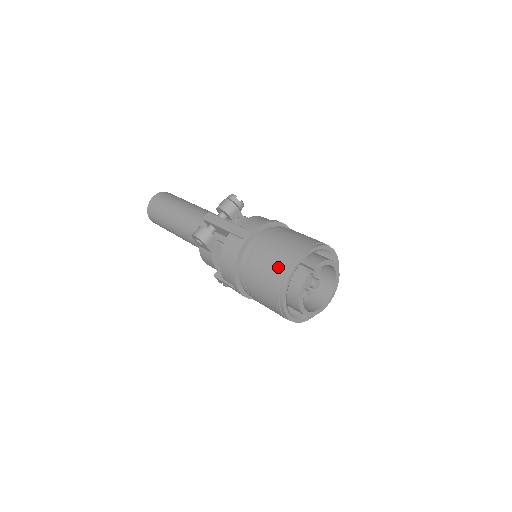
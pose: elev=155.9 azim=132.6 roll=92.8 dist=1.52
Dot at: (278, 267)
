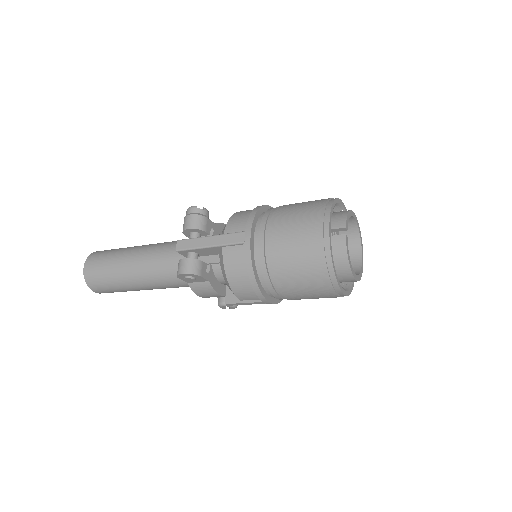
Dot at: (310, 248)
